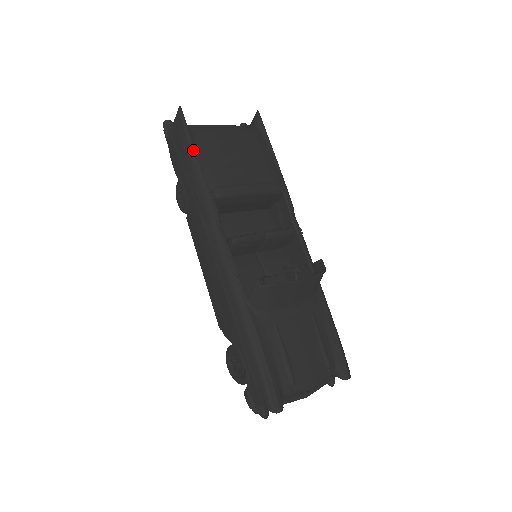
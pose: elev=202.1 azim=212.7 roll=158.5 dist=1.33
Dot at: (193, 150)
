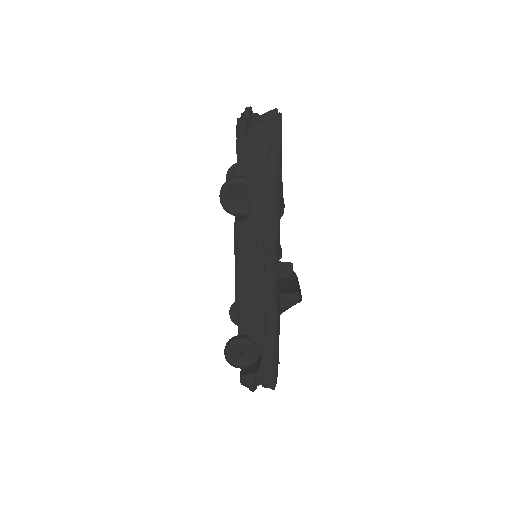
Dot at: (281, 167)
